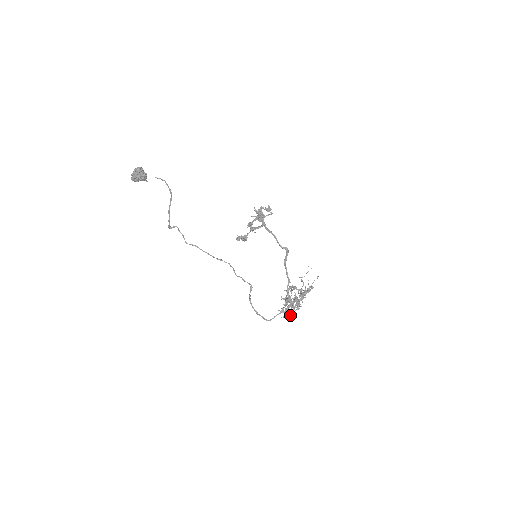
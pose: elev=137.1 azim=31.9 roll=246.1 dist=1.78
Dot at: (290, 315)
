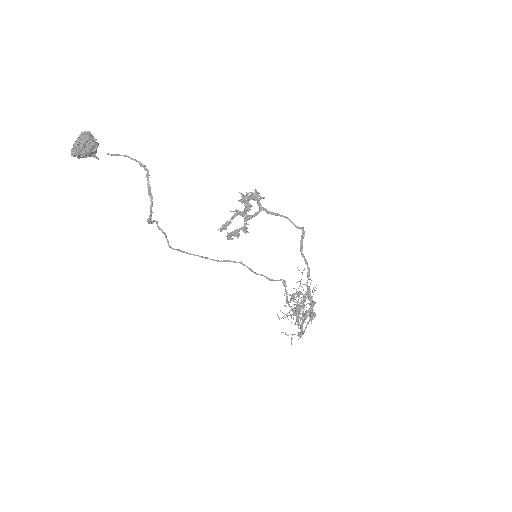
Dot at: occluded
